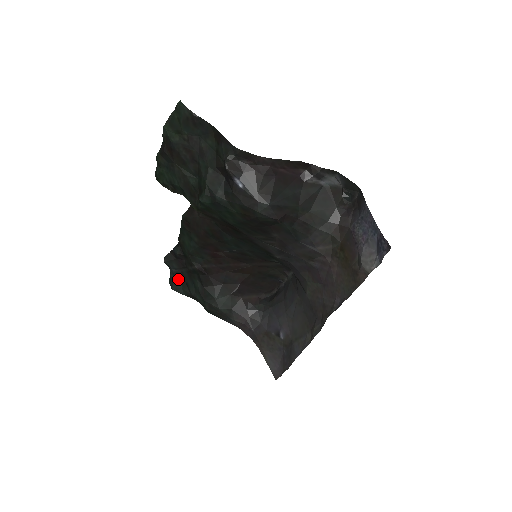
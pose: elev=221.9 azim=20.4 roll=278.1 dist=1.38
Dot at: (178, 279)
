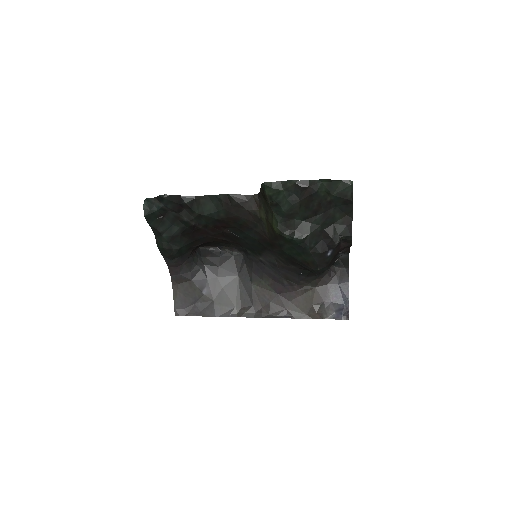
Dot at: (158, 213)
